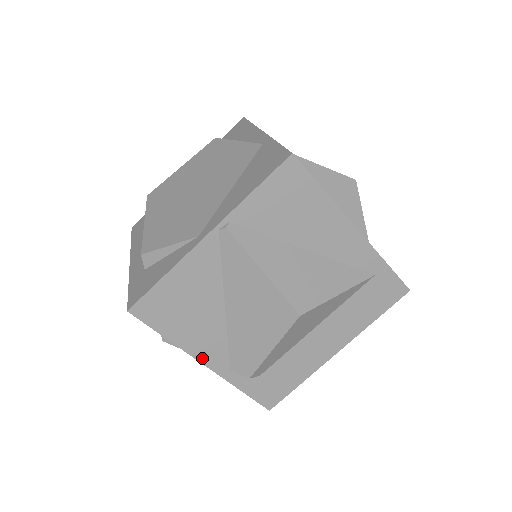
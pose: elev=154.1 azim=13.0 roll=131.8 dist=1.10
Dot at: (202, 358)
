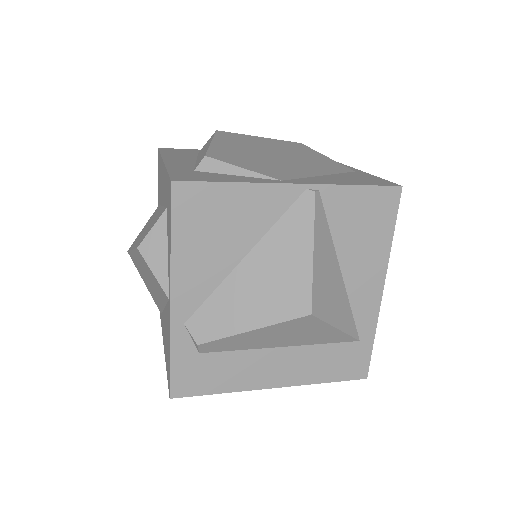
Dot at: (176, 288)
